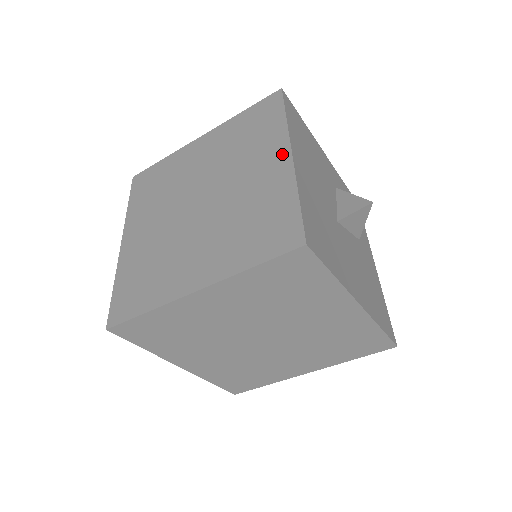
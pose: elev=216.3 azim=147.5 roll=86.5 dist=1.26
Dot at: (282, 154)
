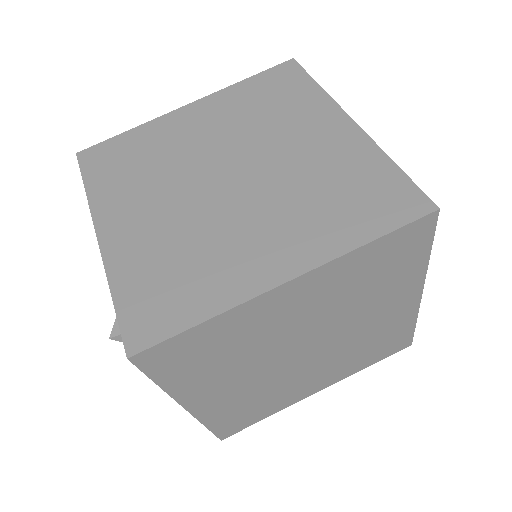
Dot at: (338, 120)
